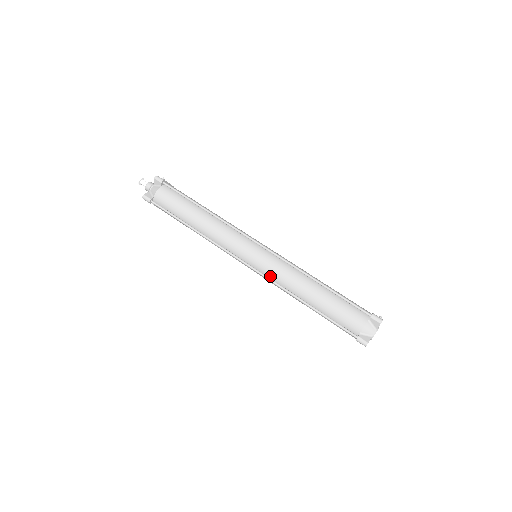
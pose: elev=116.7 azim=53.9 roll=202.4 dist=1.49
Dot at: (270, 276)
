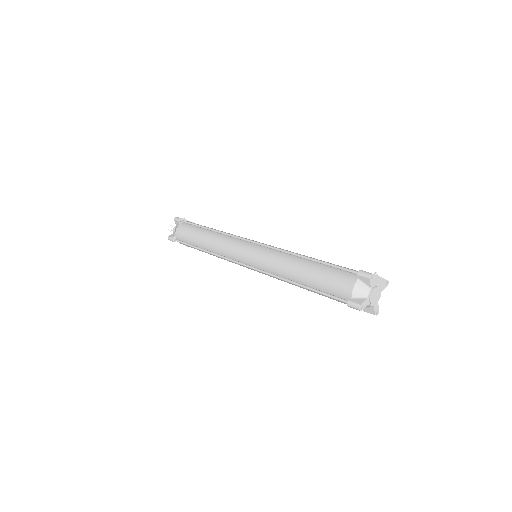
Dot at: (263, 268)
